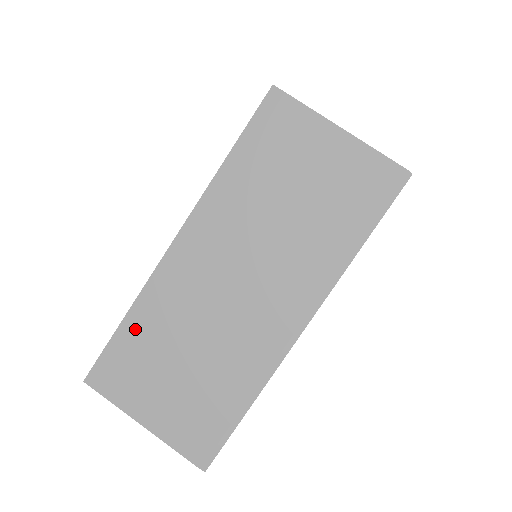
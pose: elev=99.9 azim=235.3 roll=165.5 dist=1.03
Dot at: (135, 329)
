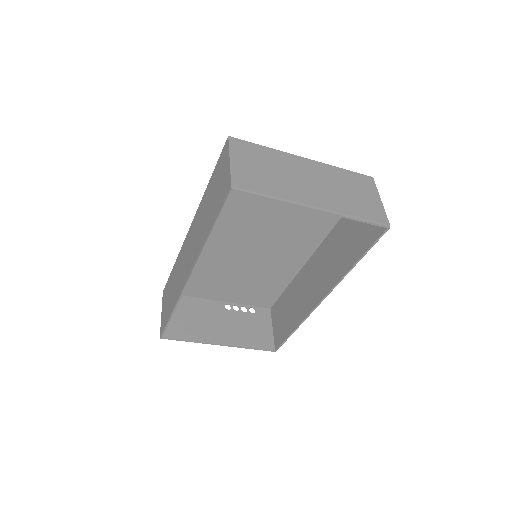
Dot at: (264, 151)
